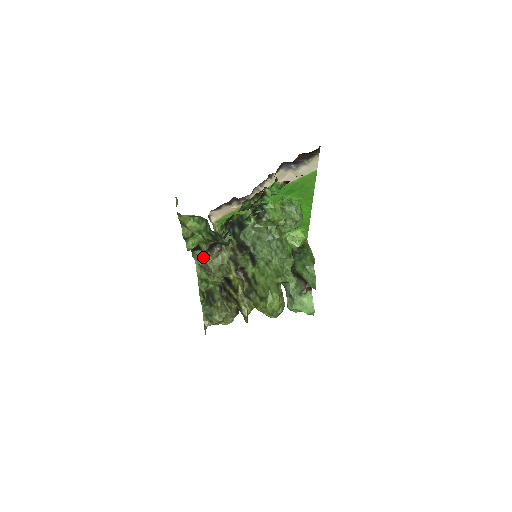
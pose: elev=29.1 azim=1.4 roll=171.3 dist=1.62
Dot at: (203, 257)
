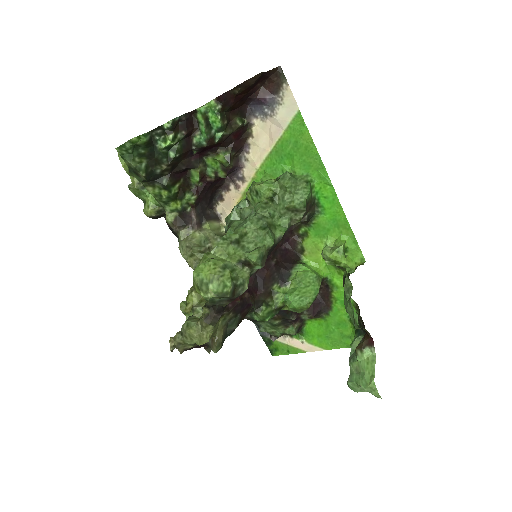
Dot at: occluded
